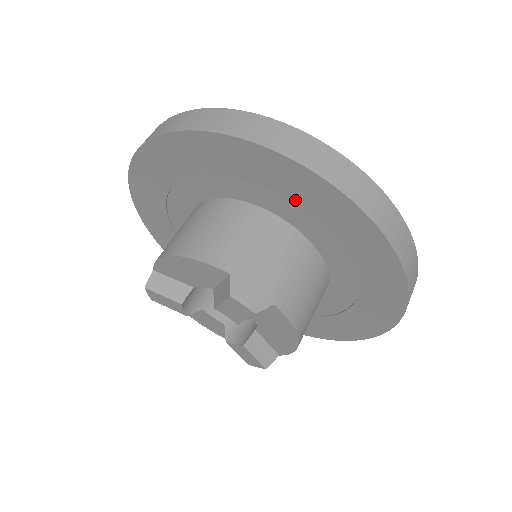
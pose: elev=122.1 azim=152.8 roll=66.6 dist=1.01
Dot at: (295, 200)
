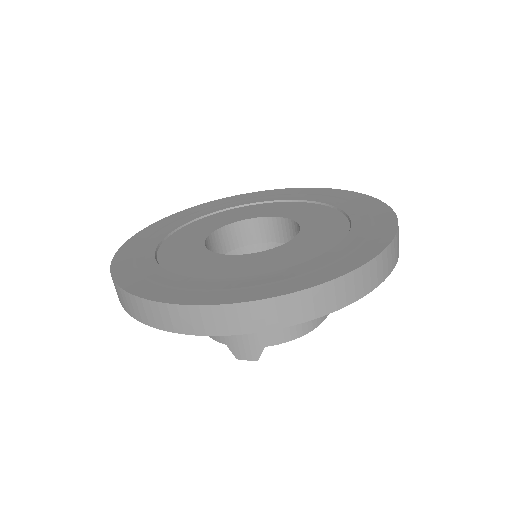
Dot at: occluded
